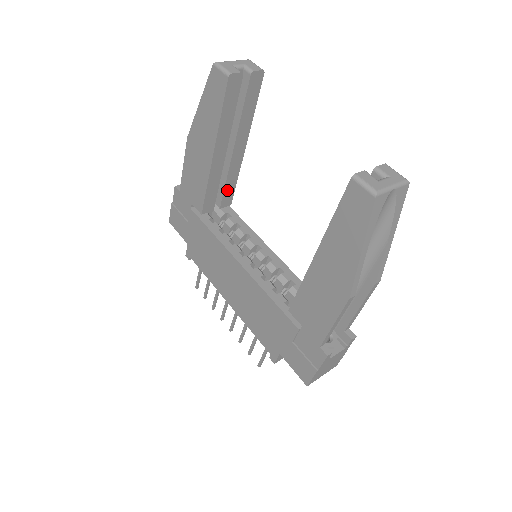
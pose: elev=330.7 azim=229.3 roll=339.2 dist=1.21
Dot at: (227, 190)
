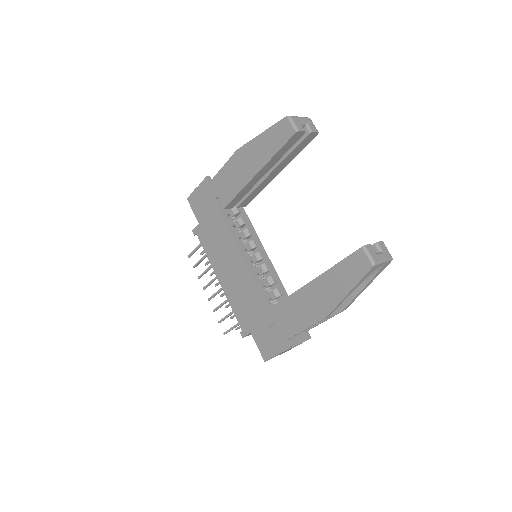
Dot at: (249, 197)
